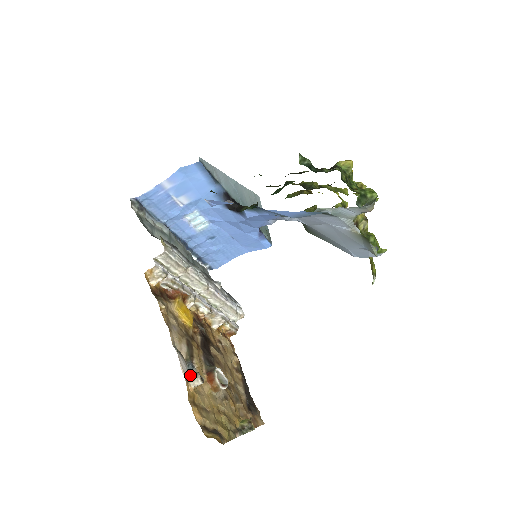
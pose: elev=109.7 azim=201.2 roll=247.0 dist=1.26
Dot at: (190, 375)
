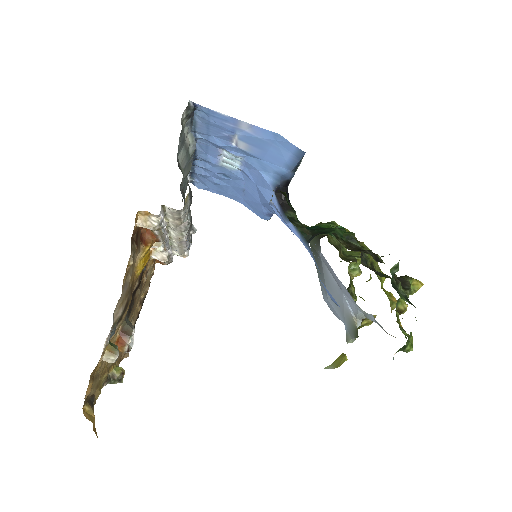
Dot at: (108, 348)
